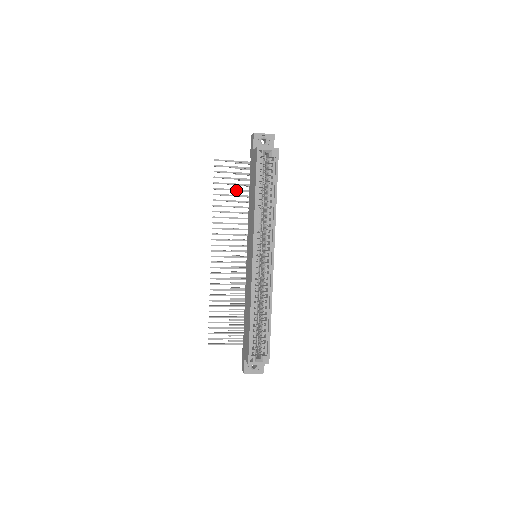
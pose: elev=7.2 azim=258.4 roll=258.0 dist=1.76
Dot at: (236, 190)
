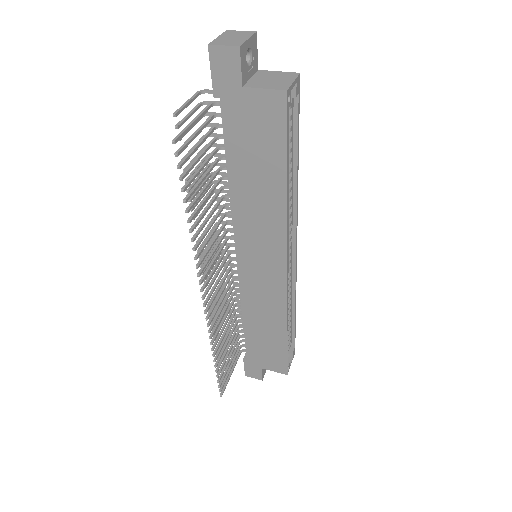
Dot at: (207, 175)
